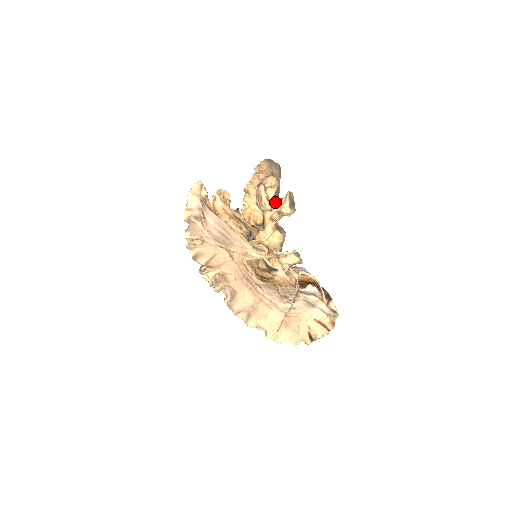
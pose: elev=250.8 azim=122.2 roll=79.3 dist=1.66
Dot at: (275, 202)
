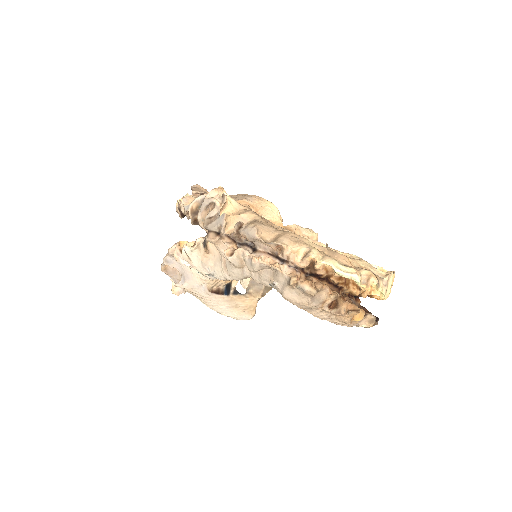
Dot at: occluded
